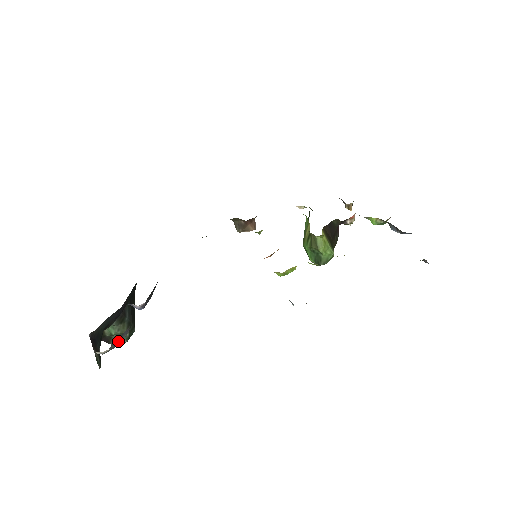
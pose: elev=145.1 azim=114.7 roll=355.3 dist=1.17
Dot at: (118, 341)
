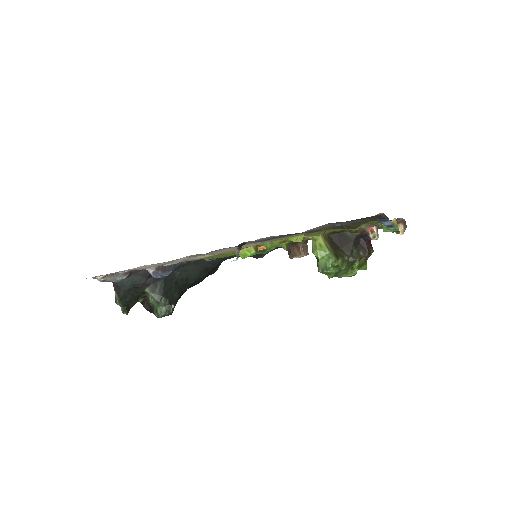
Dot at: (113, 278)
